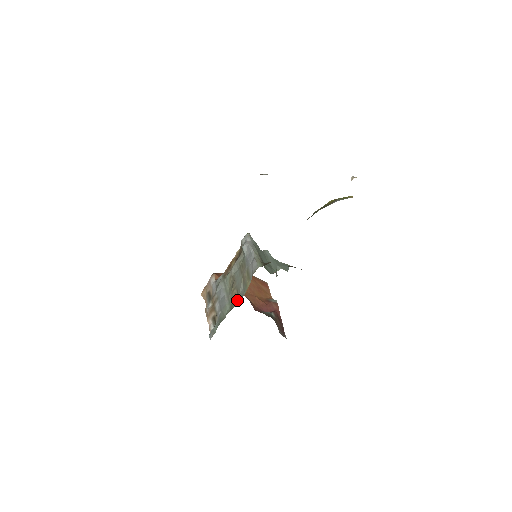
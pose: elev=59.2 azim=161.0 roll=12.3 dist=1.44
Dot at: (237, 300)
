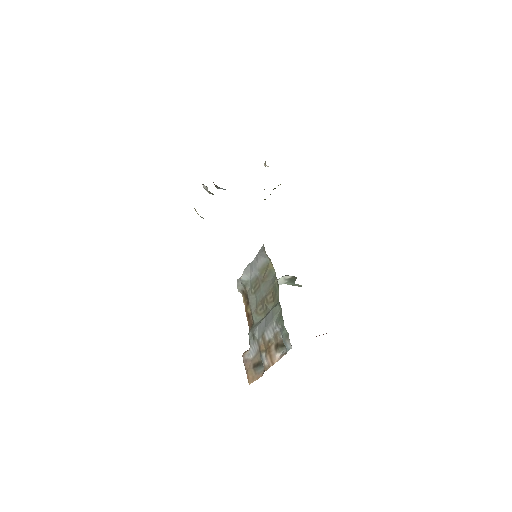
Dot at: (275, 287)
